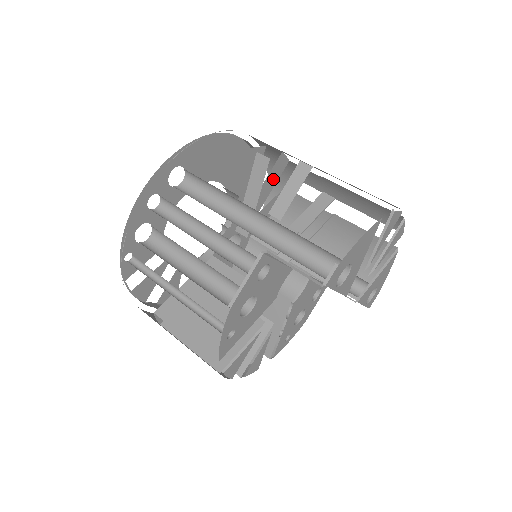
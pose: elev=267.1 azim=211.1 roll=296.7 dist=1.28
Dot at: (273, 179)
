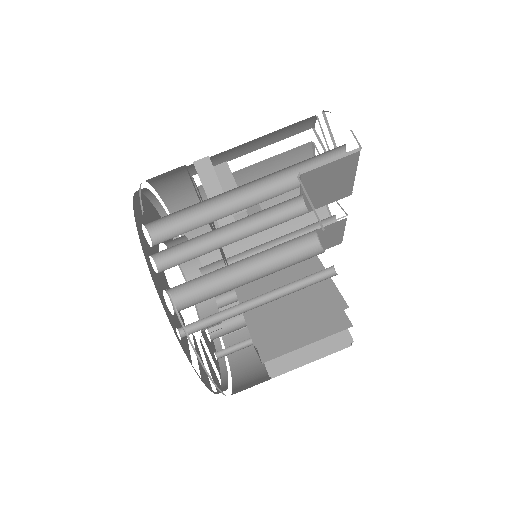
Dot at: occluded
